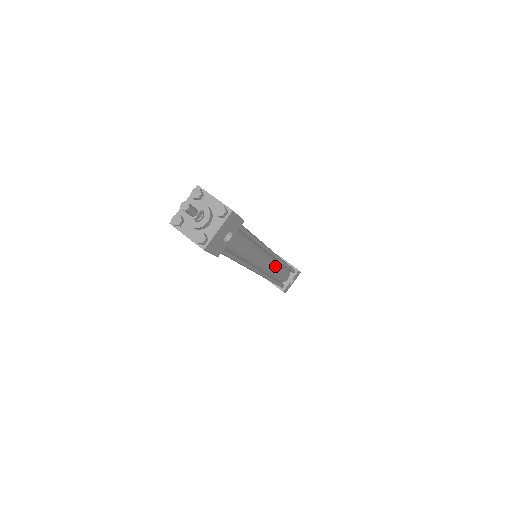
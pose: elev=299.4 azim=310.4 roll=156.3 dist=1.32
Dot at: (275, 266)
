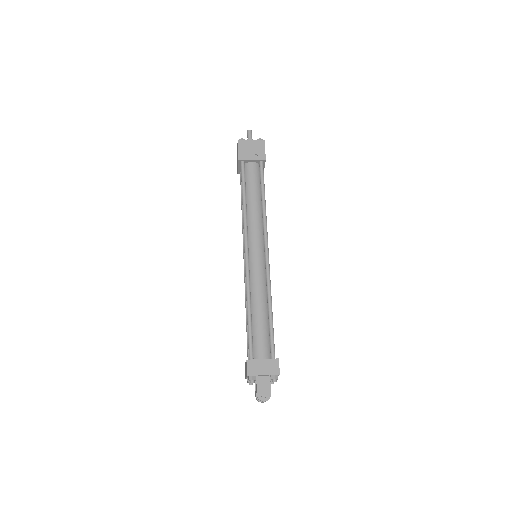
Dot at: occluded
